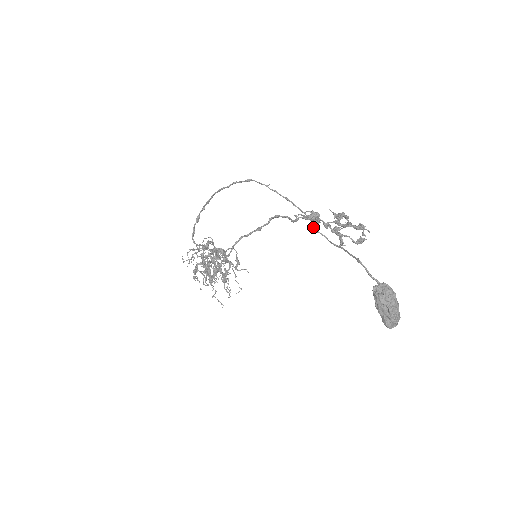
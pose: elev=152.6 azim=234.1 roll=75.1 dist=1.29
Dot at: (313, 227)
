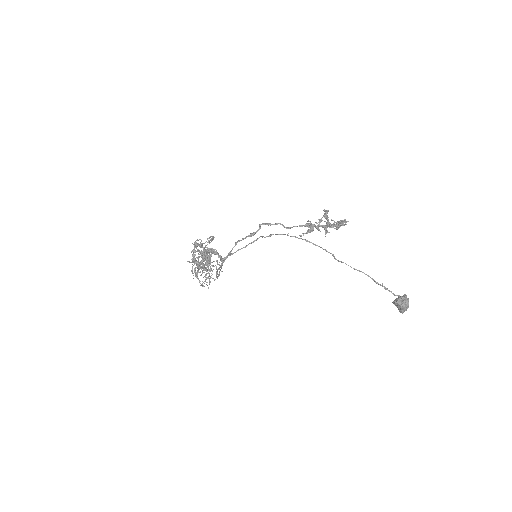
Dot at: (335, 259)
